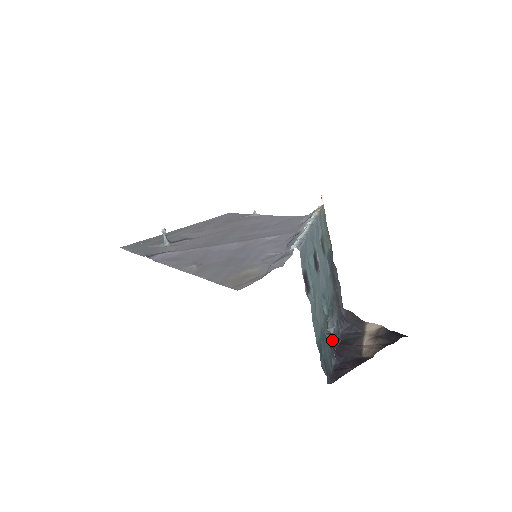
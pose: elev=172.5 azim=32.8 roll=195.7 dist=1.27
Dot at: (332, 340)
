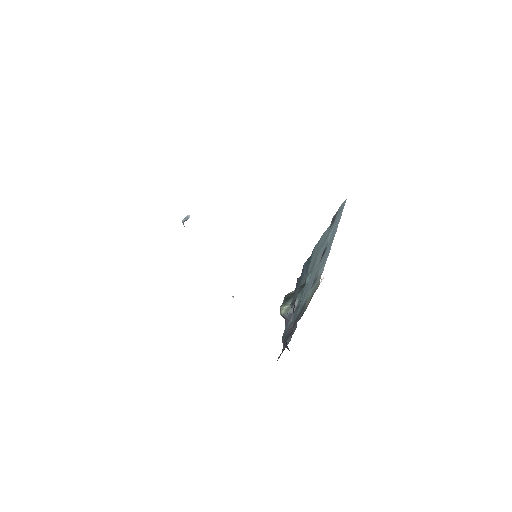
Dot at: occluded
